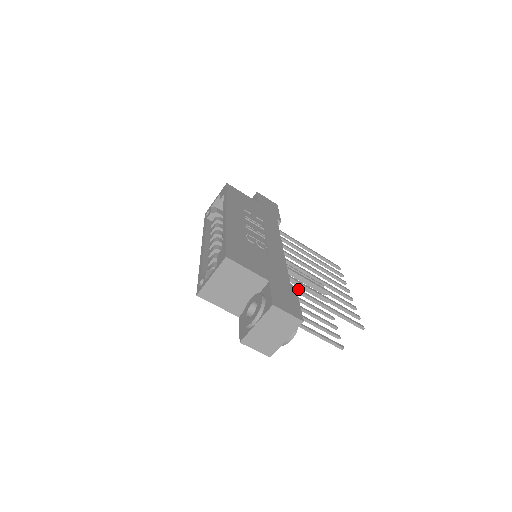
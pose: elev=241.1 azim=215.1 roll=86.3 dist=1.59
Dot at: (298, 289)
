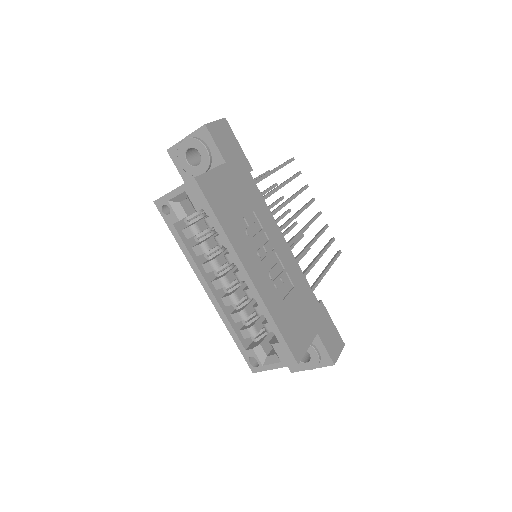
Dot at: (314, 287)
